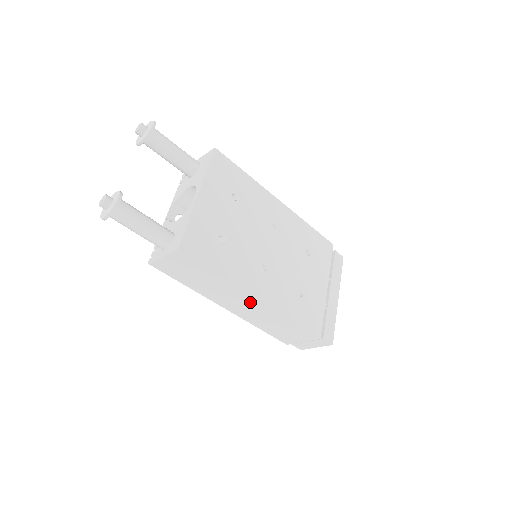
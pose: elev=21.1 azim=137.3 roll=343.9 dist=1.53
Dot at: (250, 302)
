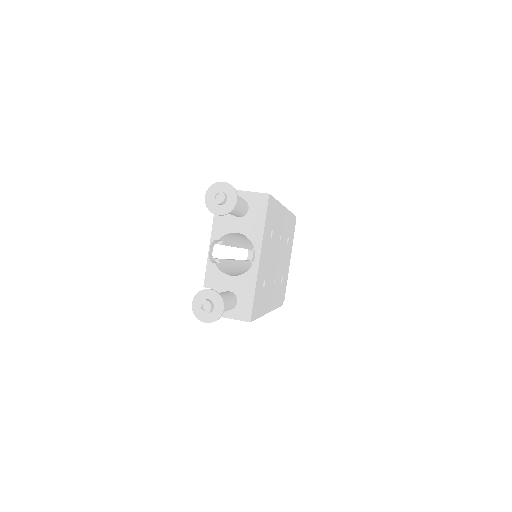
Dot at: occluded
